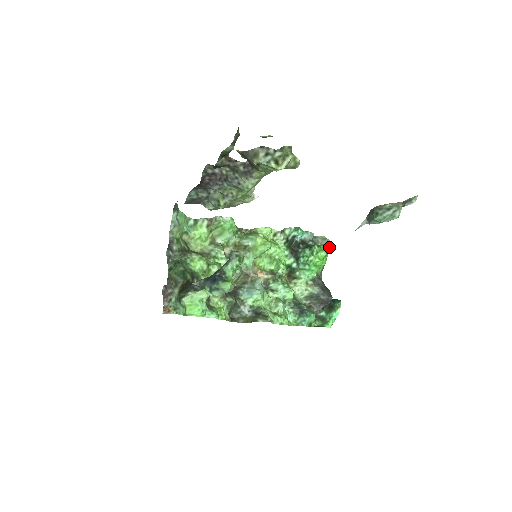
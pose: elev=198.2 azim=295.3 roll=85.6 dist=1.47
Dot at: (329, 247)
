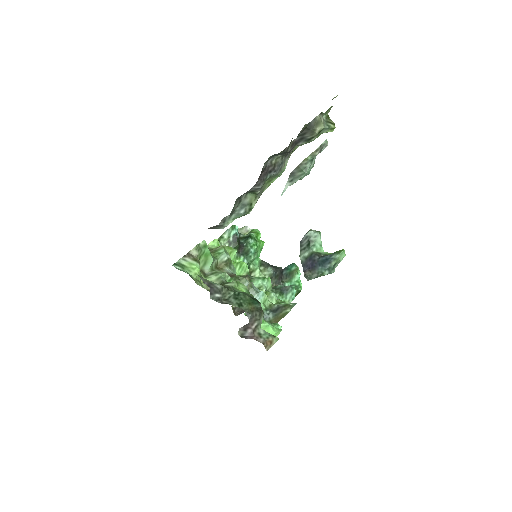
Dot at: occluded
